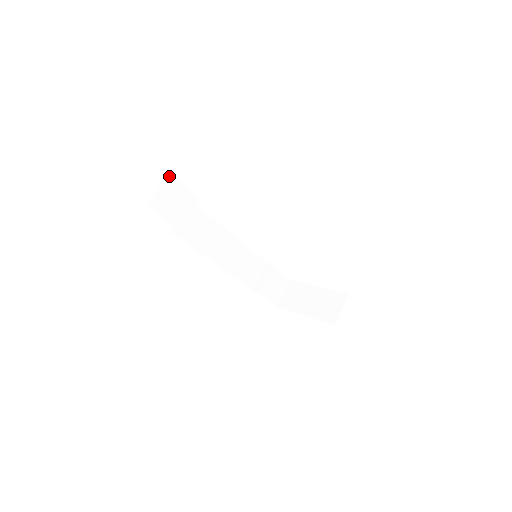
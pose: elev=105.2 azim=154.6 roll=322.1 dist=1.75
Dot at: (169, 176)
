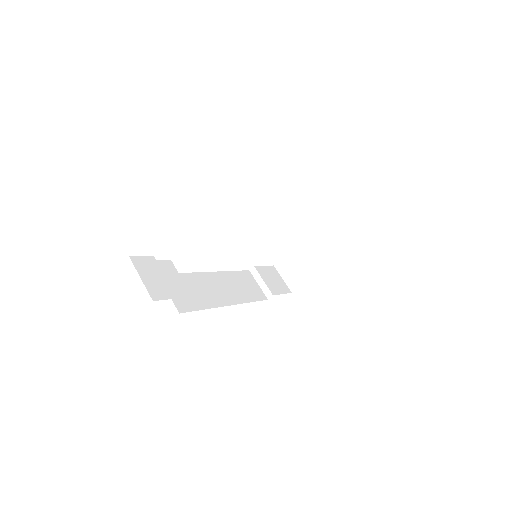
Dot at: (135, 260)
